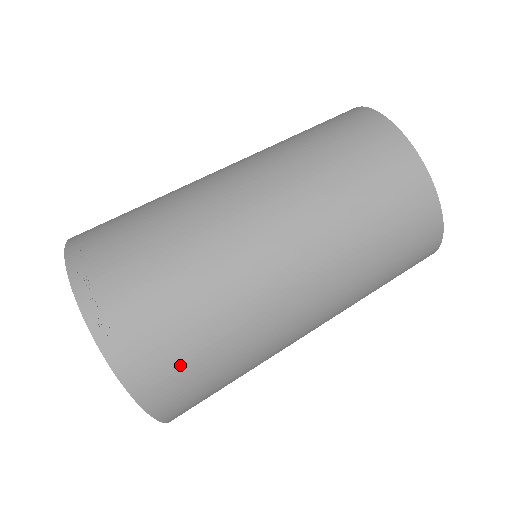
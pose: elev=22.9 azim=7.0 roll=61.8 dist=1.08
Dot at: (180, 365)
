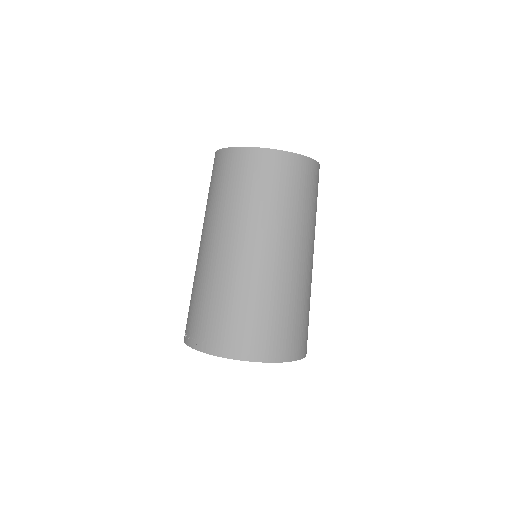
Dot at: (231, 327)
